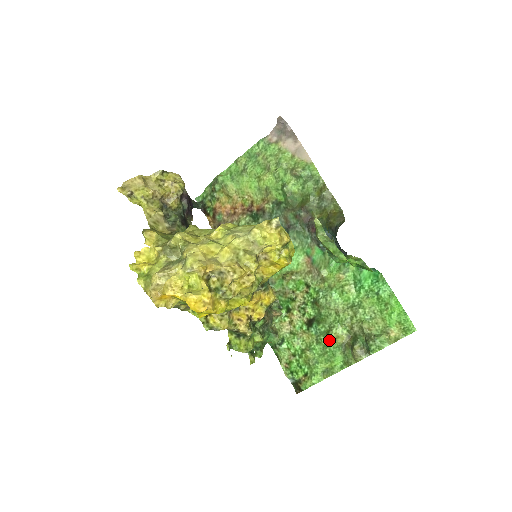
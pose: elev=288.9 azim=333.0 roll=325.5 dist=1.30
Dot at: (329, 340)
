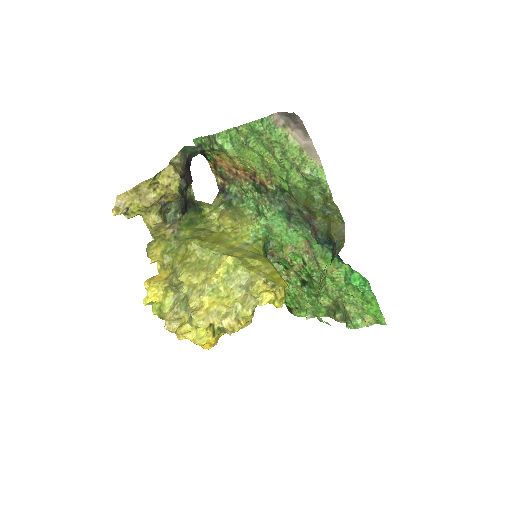
Dot at: (317, 300)
